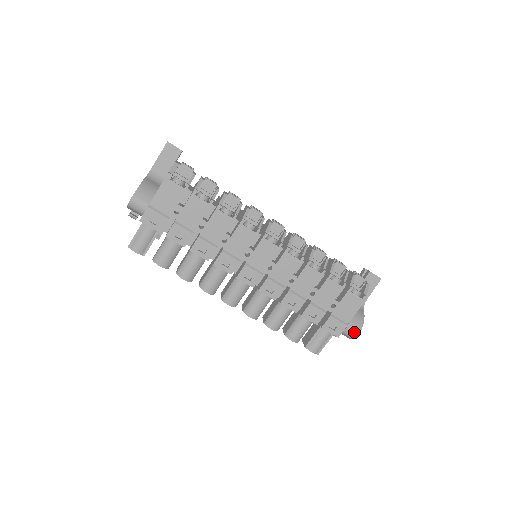
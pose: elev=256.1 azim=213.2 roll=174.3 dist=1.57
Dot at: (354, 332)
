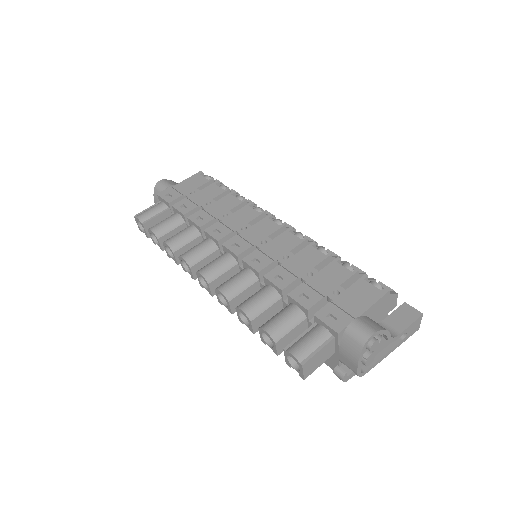
Dot at: (365, 329)
